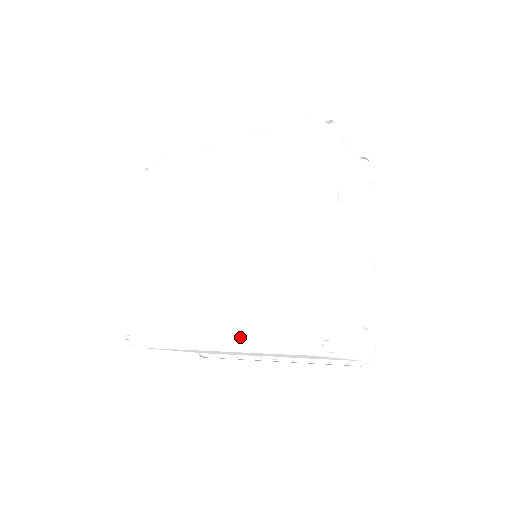
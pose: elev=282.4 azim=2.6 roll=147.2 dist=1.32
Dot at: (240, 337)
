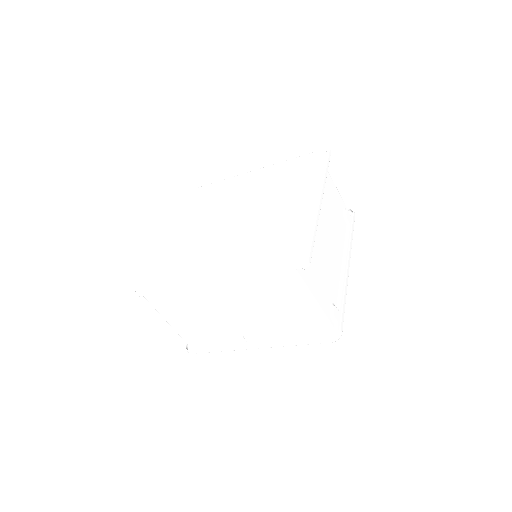
Dot at: (235, 270)
